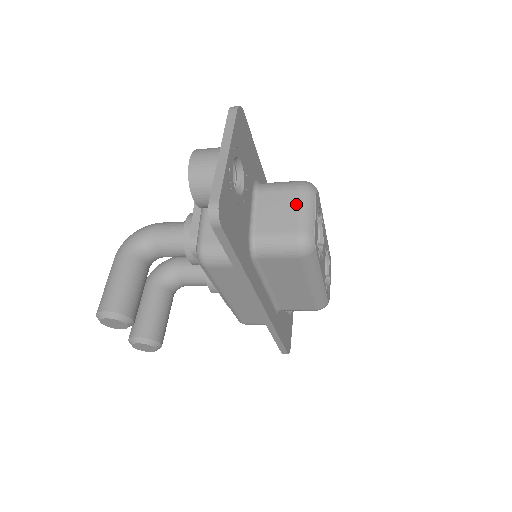
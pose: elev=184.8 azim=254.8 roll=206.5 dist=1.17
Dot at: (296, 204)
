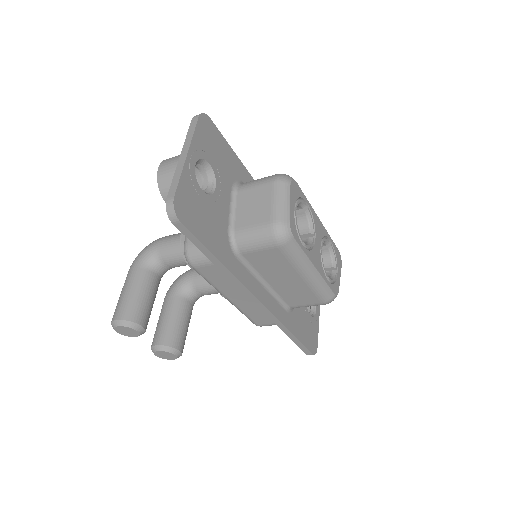
Dot at: (270, 196)
